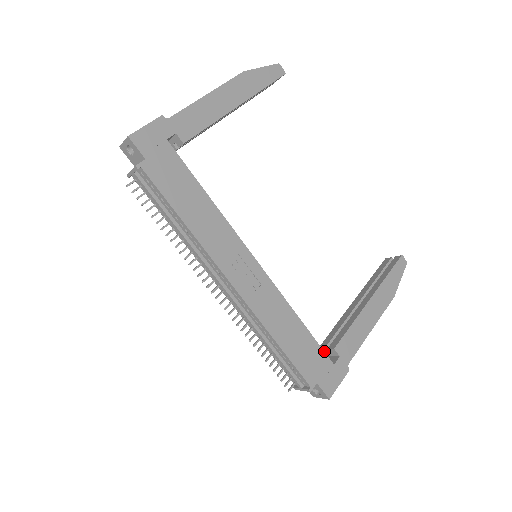
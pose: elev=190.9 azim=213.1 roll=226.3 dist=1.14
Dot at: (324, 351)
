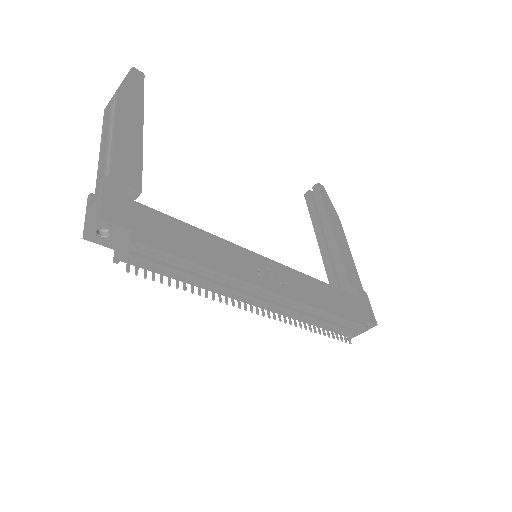
Dot at: occluded
